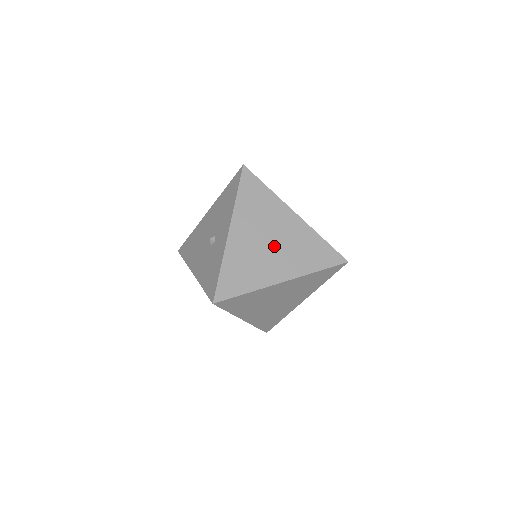
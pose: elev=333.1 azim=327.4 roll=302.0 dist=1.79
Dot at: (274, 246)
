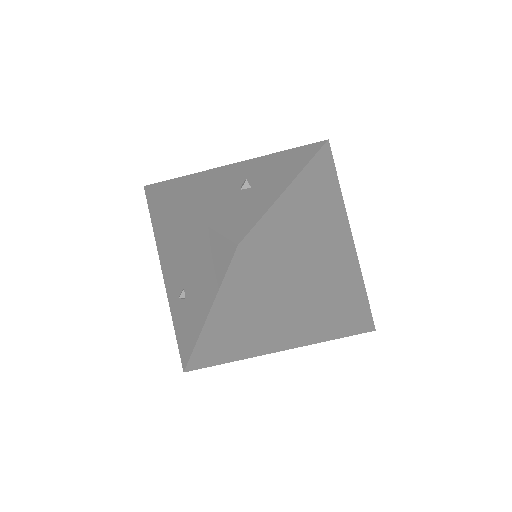
Dot at: (324, 245)
